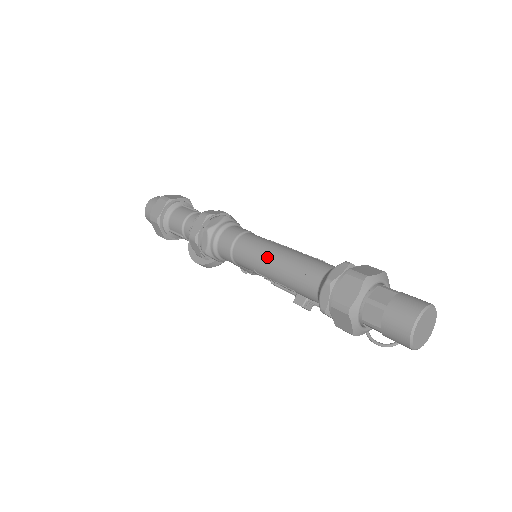
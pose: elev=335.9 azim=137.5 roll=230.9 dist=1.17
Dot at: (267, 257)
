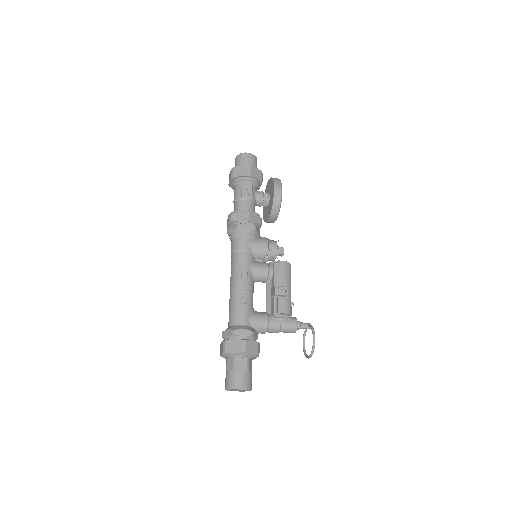
Dot at: (230, 284)
